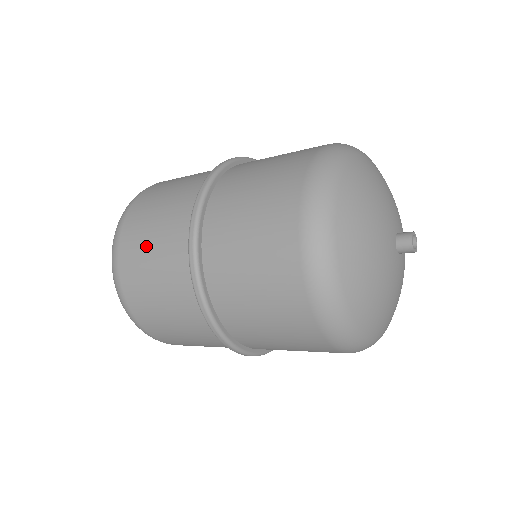
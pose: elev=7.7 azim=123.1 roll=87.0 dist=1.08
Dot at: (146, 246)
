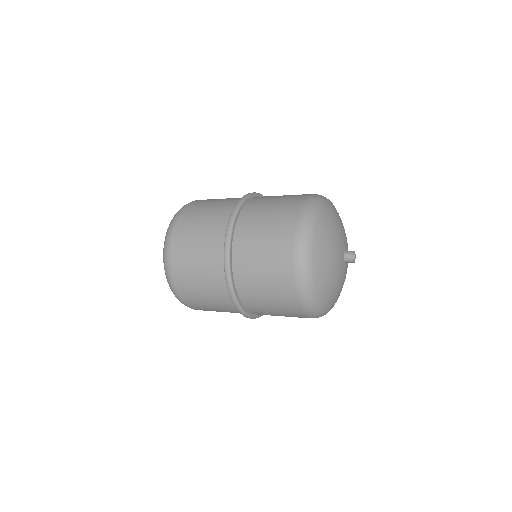
Dot at: (209, 203)
